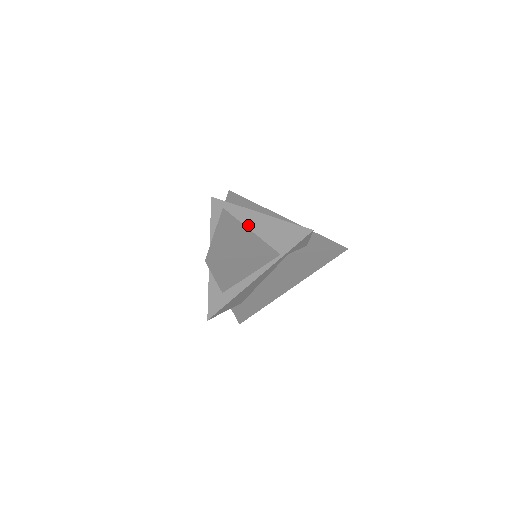
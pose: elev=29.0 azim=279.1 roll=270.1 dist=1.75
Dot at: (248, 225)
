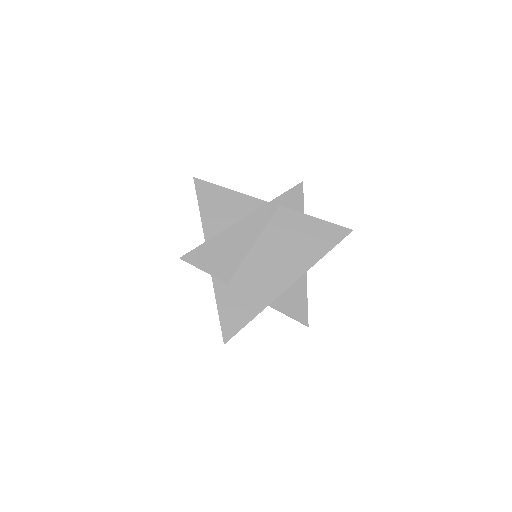
Dot at: occluded
